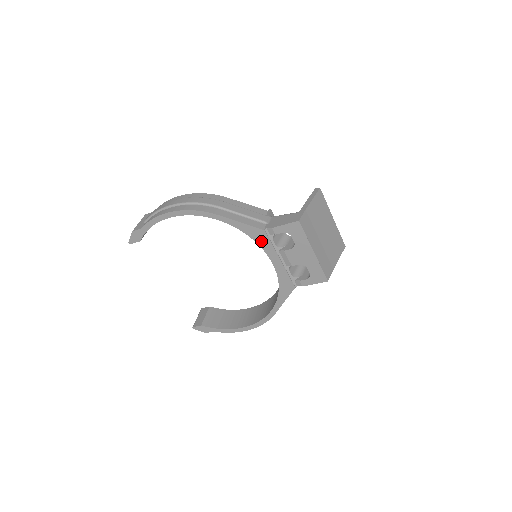
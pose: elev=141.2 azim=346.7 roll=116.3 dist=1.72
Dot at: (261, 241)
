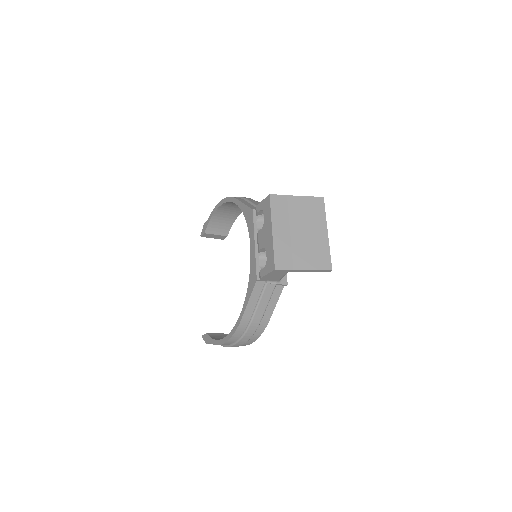
Dot at: (249, 222)
